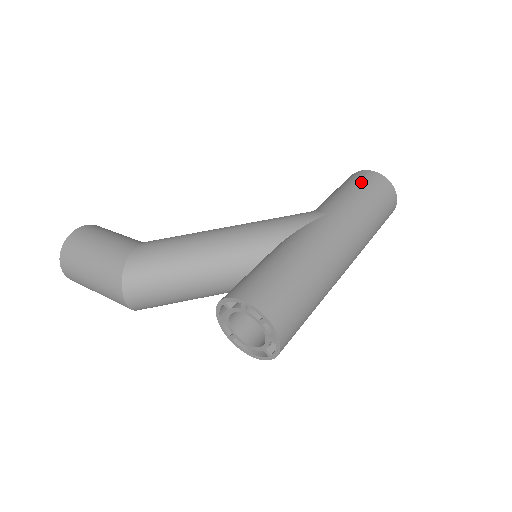
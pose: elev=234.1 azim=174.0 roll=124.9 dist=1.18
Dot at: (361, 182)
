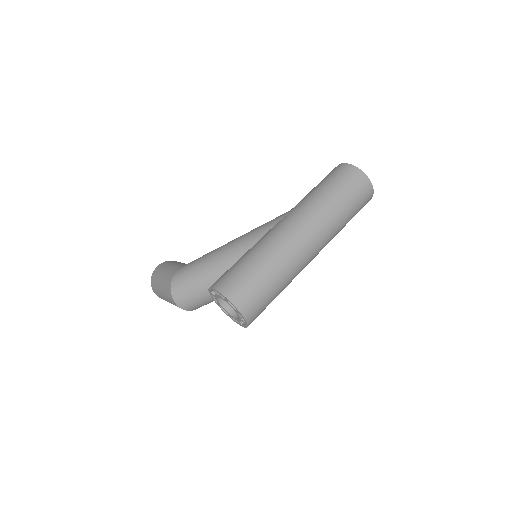
Dot at: (329, 177)
